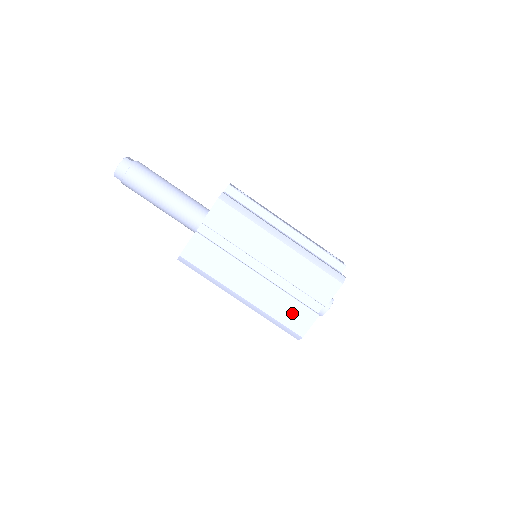
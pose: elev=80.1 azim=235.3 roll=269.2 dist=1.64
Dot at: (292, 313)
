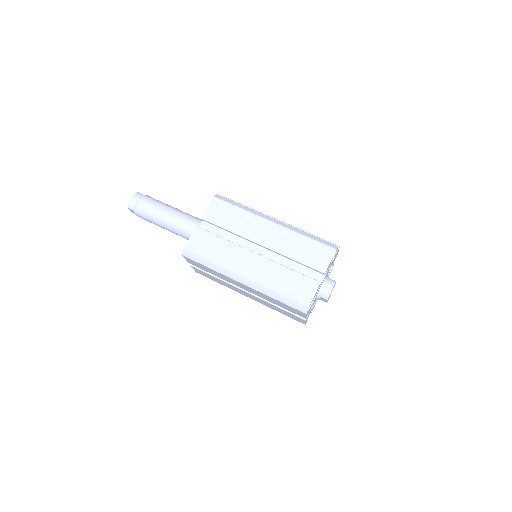
Dot at: (294, 284)
